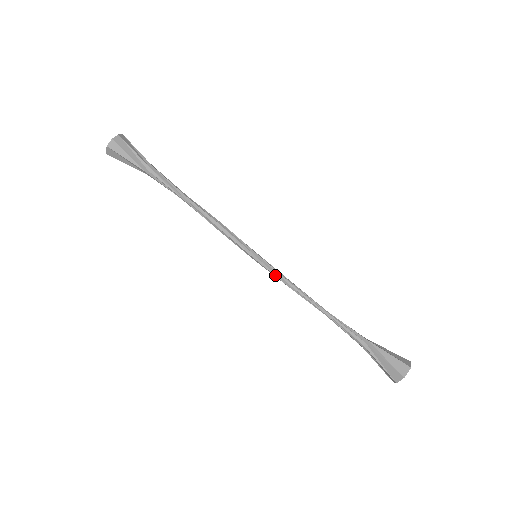
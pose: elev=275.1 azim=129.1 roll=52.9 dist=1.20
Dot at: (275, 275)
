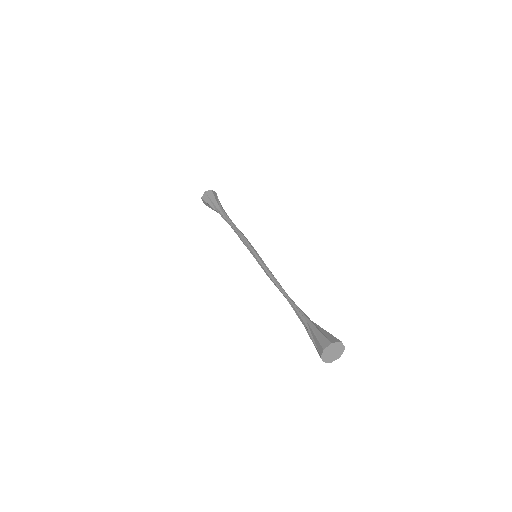
Dot at: (264, 265)
